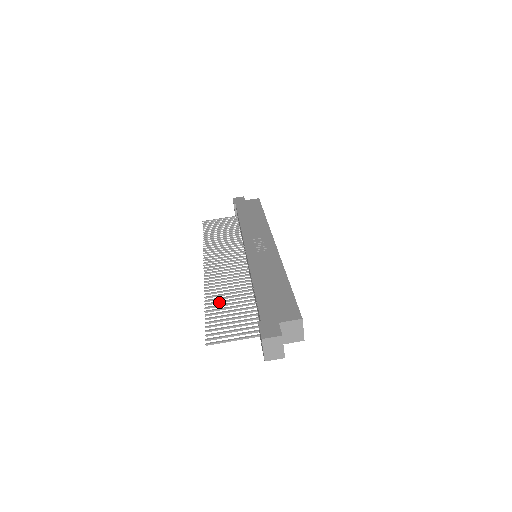
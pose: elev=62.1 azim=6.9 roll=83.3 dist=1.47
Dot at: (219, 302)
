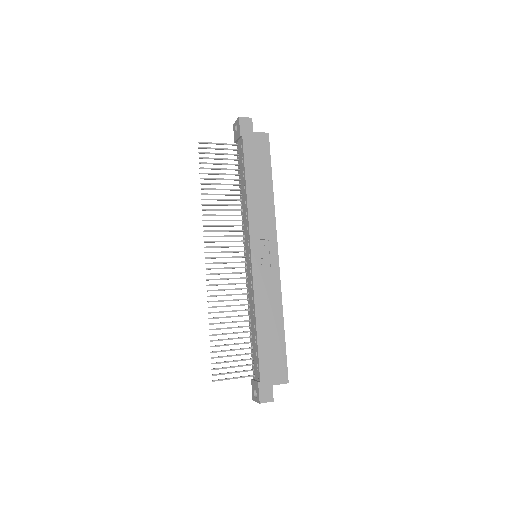
Dot at: occluded
